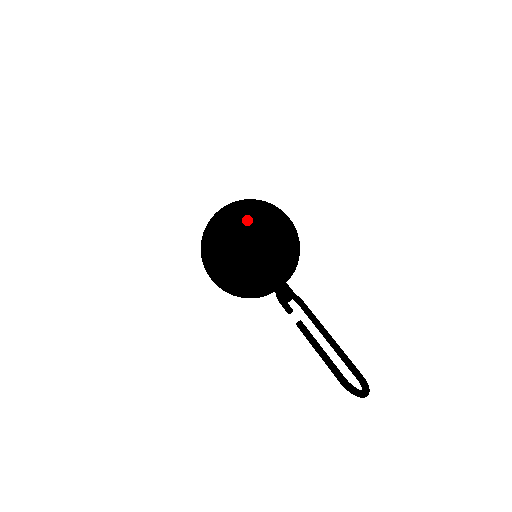
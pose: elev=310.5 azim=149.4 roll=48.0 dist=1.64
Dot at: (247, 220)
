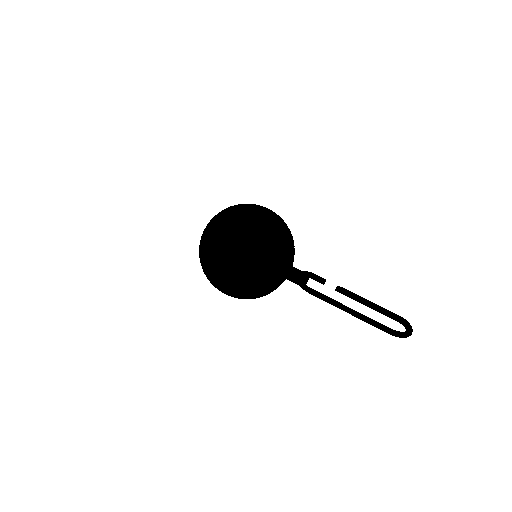
Dot at: (267, 210)
